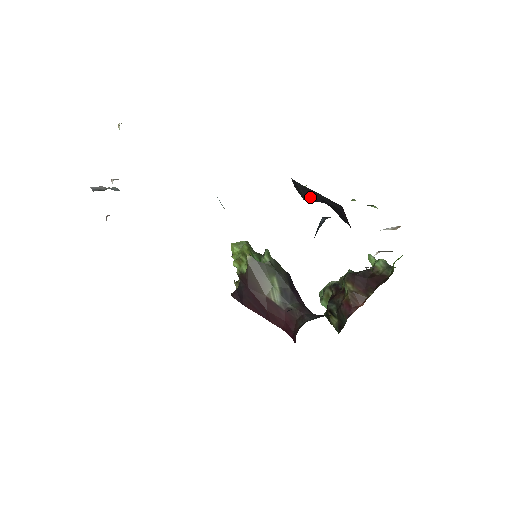
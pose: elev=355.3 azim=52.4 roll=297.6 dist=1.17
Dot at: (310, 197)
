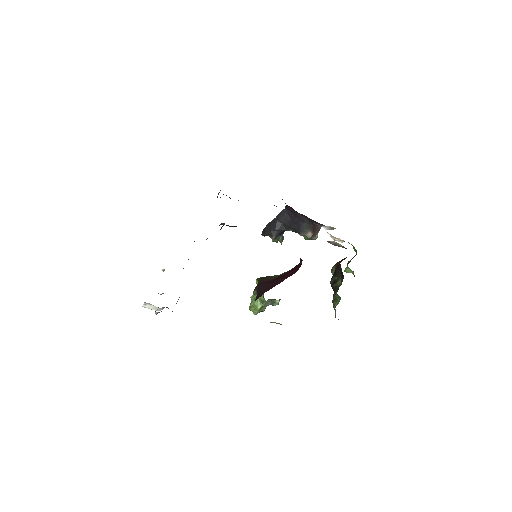
Dot at: (274, 228)
